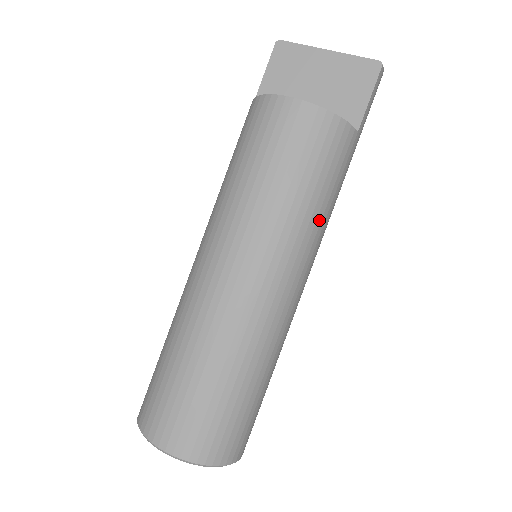
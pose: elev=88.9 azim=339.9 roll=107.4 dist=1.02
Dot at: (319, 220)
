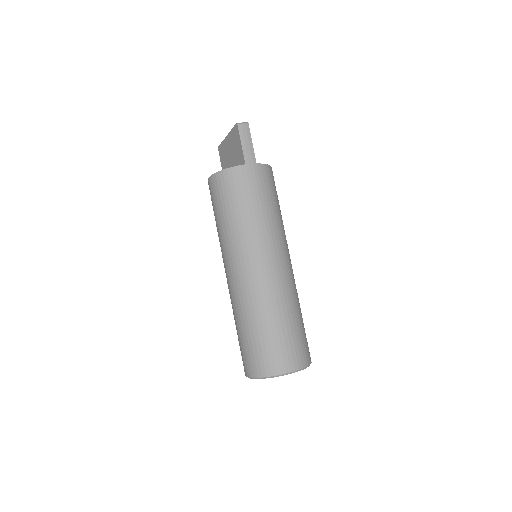
Dot at: (249, 221)
